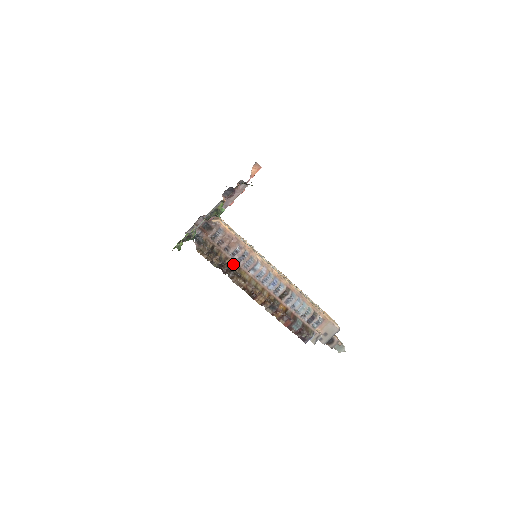
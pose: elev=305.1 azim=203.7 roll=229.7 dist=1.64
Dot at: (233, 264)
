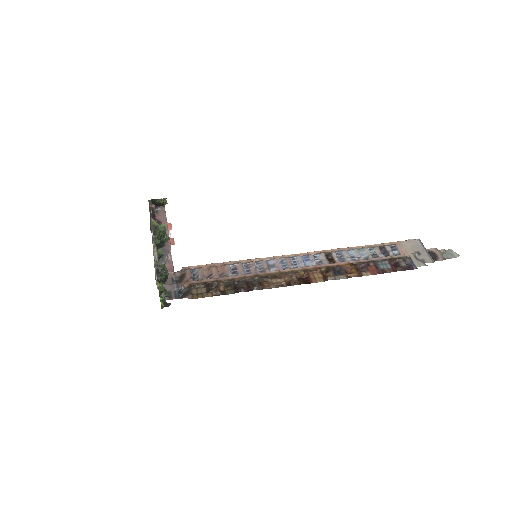
Dot at: (246, 278)
